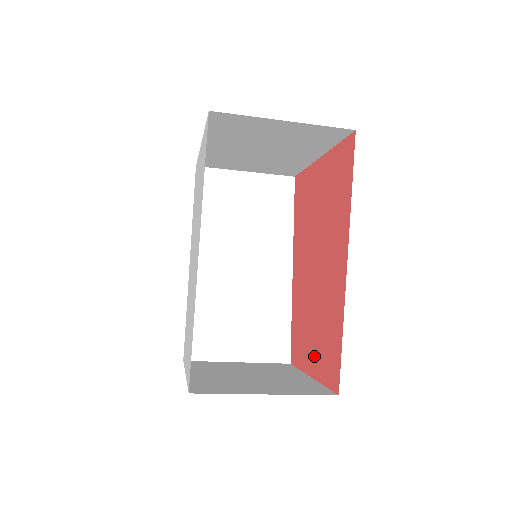
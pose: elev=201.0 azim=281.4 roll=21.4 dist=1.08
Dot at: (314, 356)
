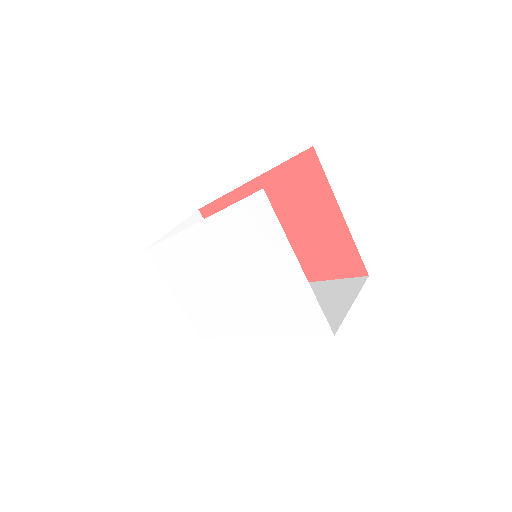
Dot at: occluded
